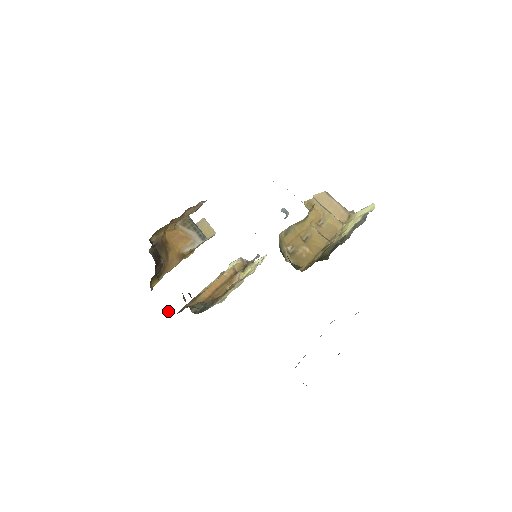
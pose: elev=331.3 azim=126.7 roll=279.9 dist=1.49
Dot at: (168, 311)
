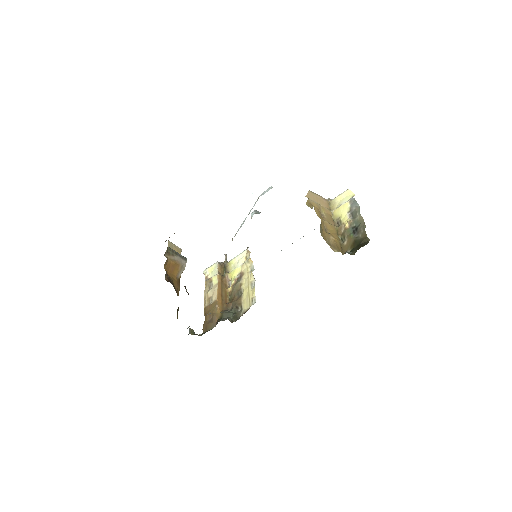
Dot at: (193, 333)
